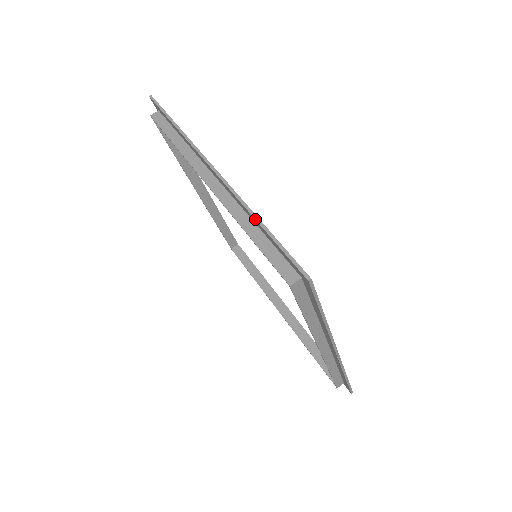
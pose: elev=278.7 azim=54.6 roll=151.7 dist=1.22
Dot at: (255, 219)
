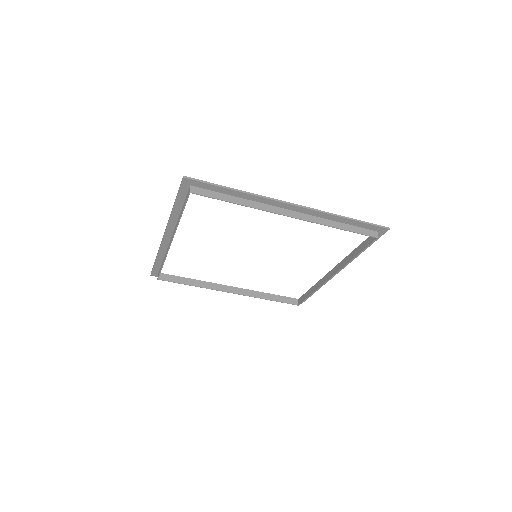
Dot at: (172, 209)
